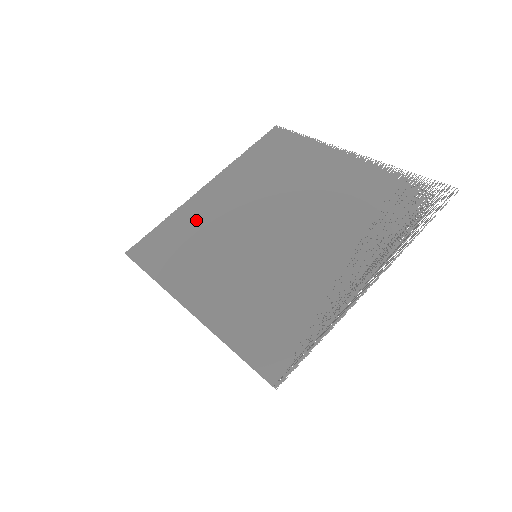
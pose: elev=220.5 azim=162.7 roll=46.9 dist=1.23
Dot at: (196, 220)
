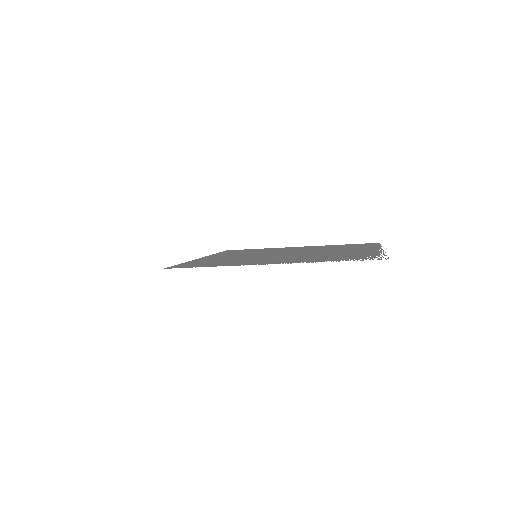
Dot at: occluded
